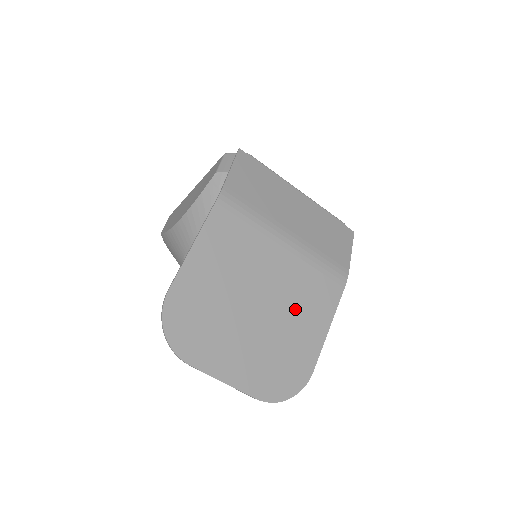
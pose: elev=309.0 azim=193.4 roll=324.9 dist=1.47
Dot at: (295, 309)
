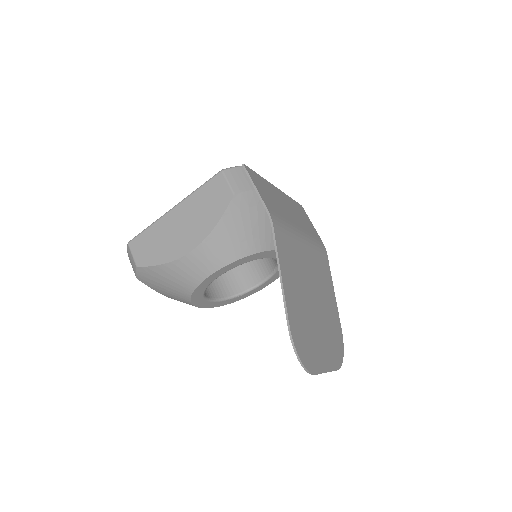
Dot at: (323, 289)
